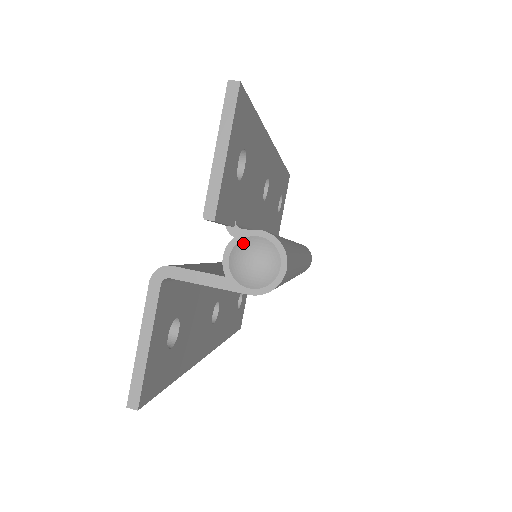
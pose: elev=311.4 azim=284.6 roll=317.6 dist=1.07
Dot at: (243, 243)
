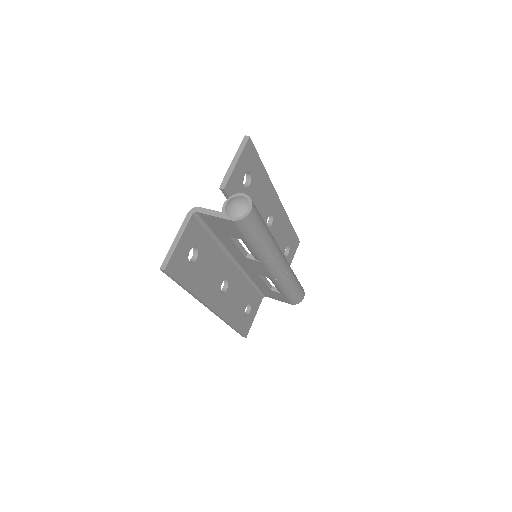
Dot at: (234, 198)
